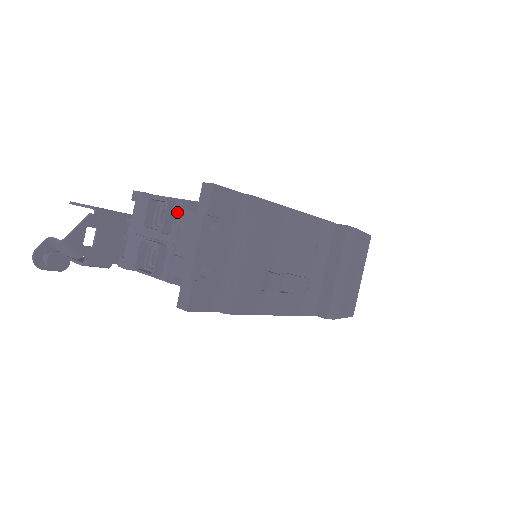
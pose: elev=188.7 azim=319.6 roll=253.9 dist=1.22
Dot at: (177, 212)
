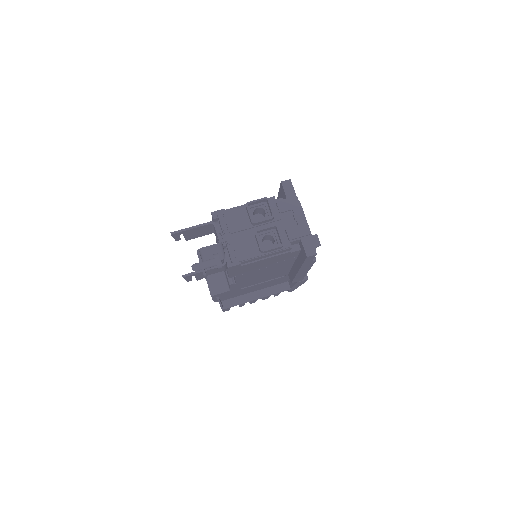
Dot at: (272, 205)
